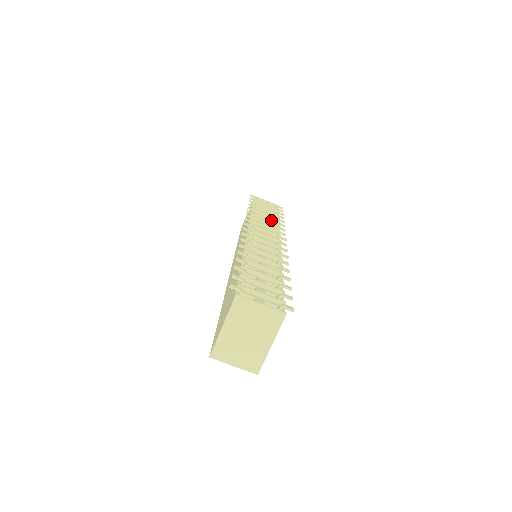
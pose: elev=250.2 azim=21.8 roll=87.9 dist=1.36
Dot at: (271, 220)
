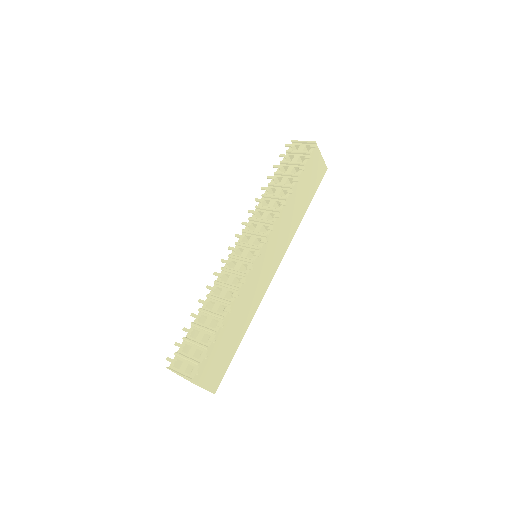
Dot at: (278, 198)
